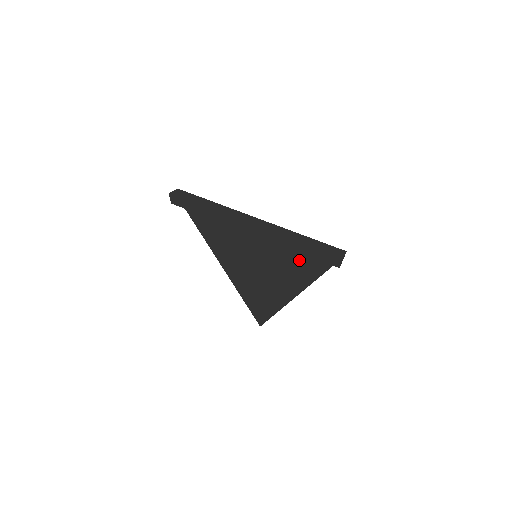
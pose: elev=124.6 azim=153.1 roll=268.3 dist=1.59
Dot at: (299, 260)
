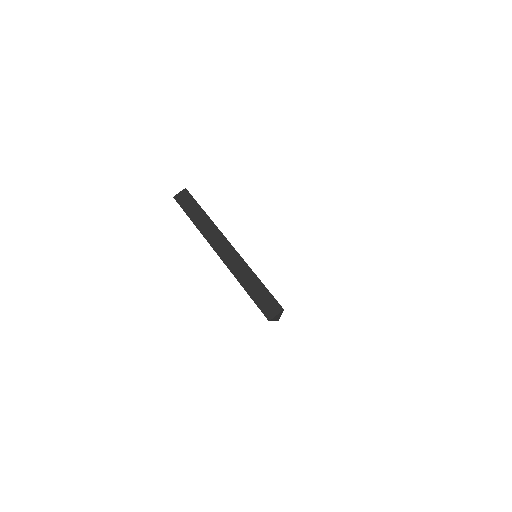
Dot at: occluded
